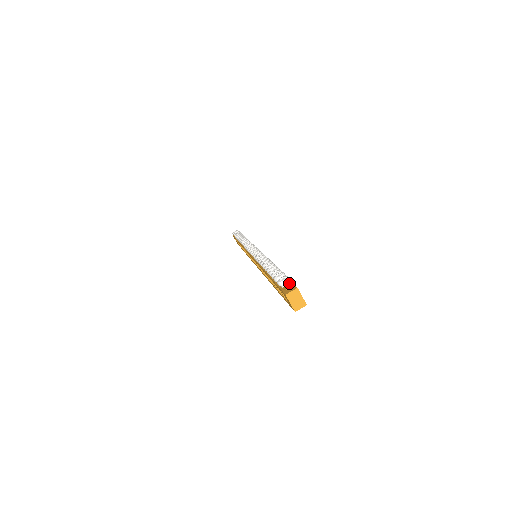
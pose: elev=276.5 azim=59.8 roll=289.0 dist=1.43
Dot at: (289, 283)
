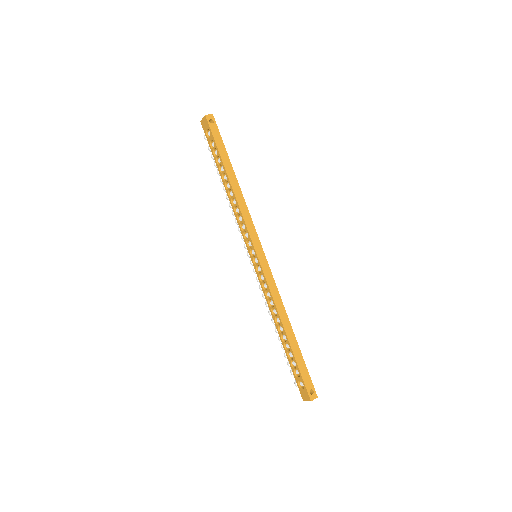
Dot at: occluded
